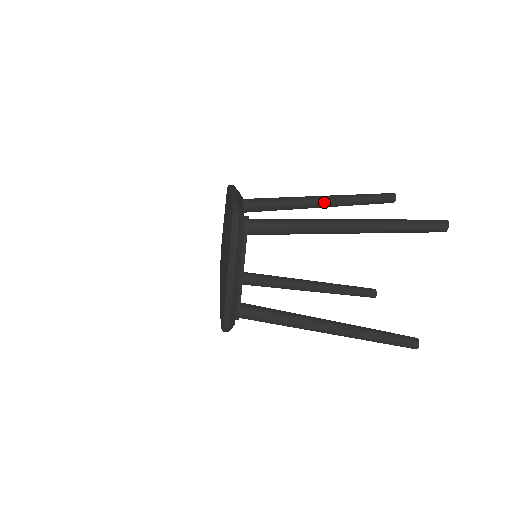
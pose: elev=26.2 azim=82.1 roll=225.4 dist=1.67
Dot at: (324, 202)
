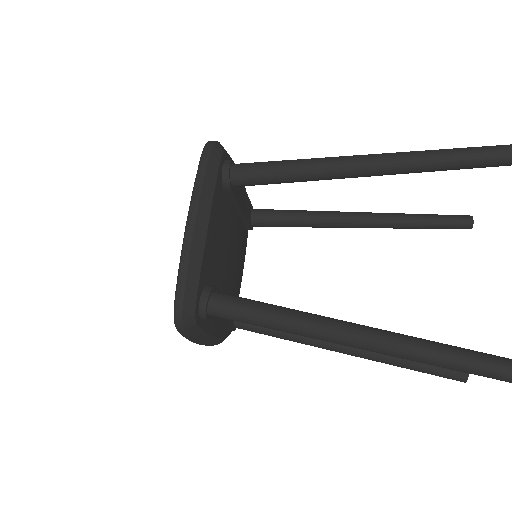
Dot at: (378, 174)
